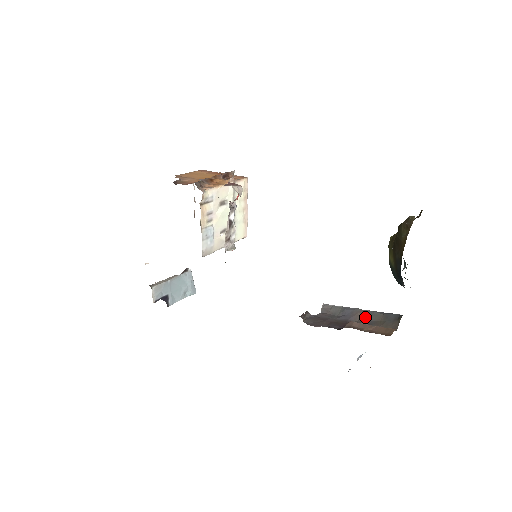
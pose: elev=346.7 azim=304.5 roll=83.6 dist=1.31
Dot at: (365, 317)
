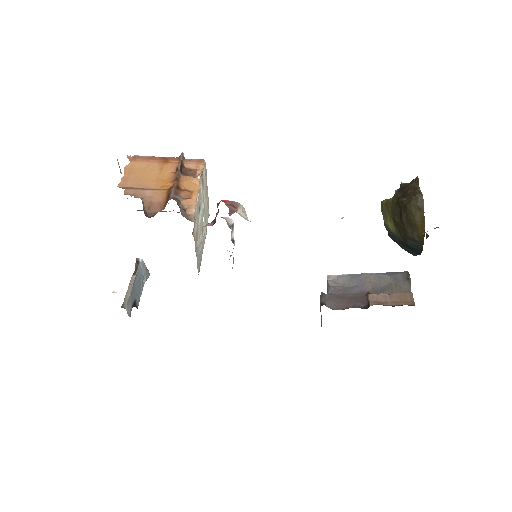
Dot at: (375, 282)
